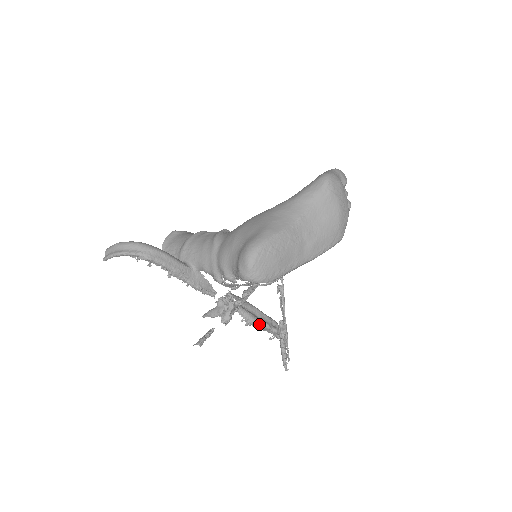
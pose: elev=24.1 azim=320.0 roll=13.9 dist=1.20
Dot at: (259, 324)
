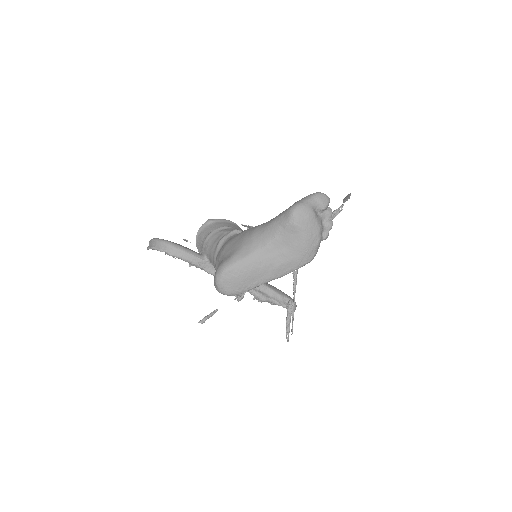
Dot at: (270, 302)
